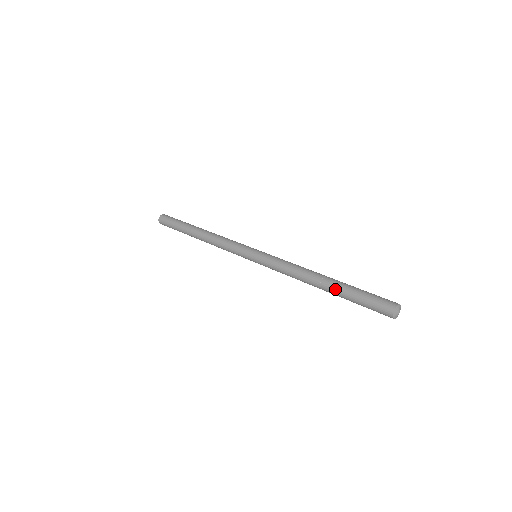
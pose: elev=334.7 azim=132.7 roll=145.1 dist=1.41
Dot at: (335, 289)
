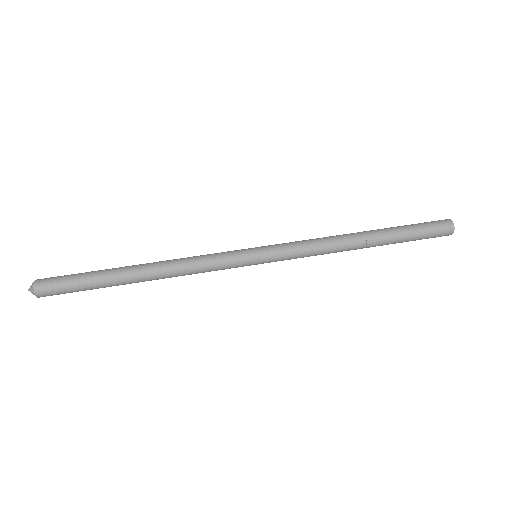
Dot at: (387, 239)
